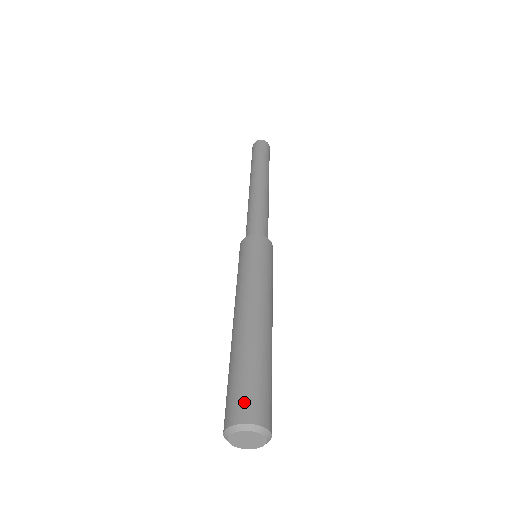
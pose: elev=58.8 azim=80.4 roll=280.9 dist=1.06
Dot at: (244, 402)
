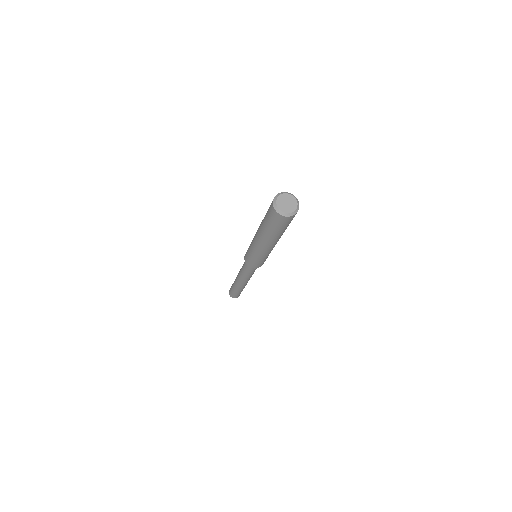
Dot at: occluded
